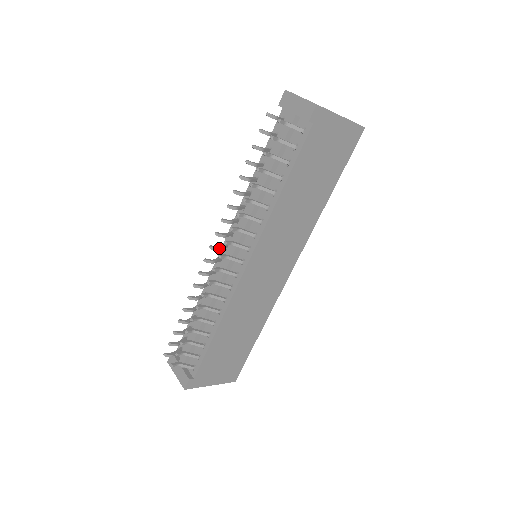
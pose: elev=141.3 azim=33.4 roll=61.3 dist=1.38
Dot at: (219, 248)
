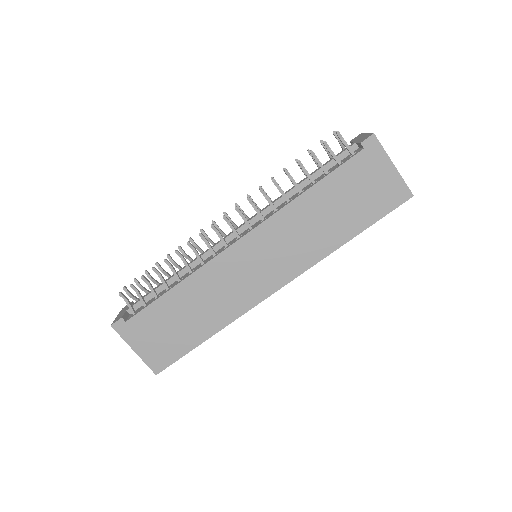
Dot at: occluded
